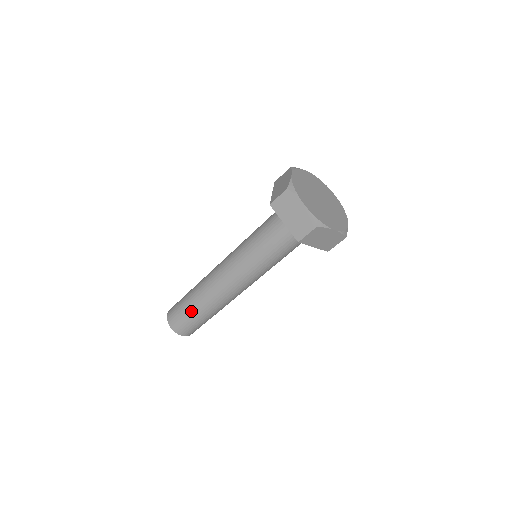
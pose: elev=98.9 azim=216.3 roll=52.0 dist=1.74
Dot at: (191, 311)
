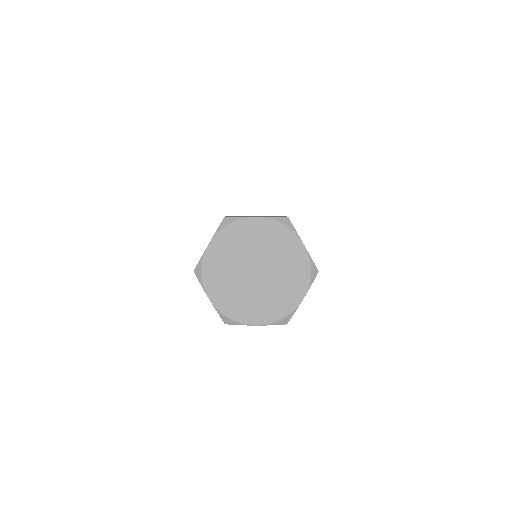
Dot at: occluded
